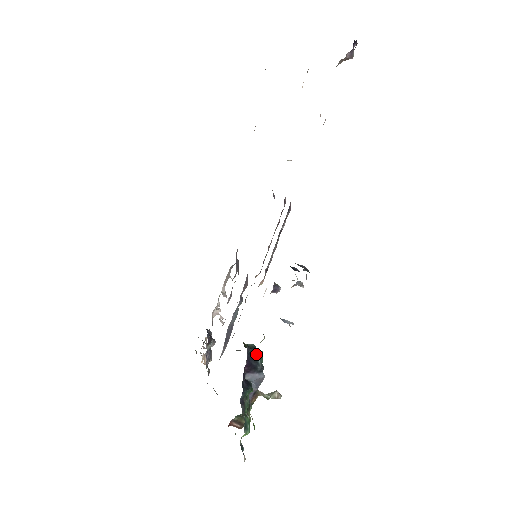
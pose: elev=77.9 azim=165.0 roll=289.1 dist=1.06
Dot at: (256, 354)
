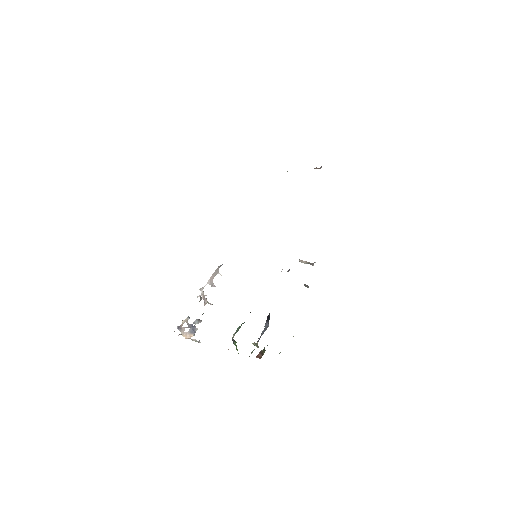
Dot at: occluded
